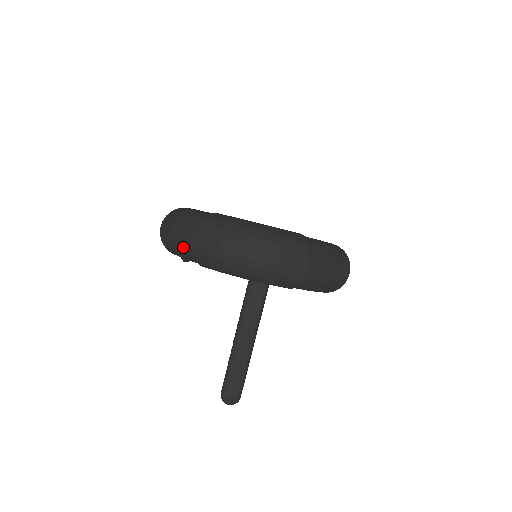
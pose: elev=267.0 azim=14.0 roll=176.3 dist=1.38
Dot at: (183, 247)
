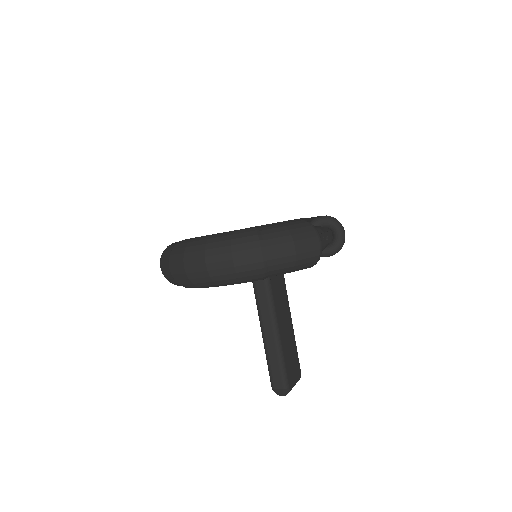
Dot at: (170, 279)
